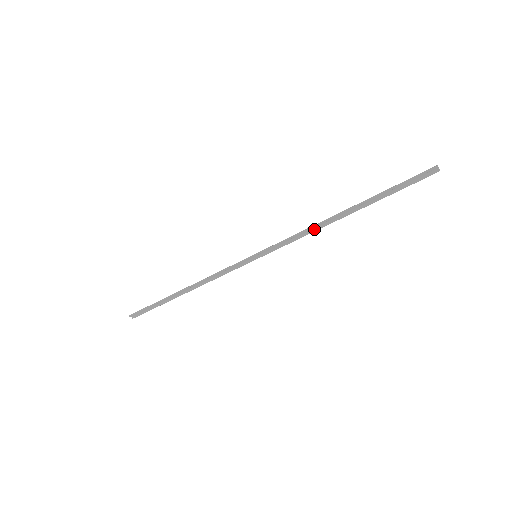
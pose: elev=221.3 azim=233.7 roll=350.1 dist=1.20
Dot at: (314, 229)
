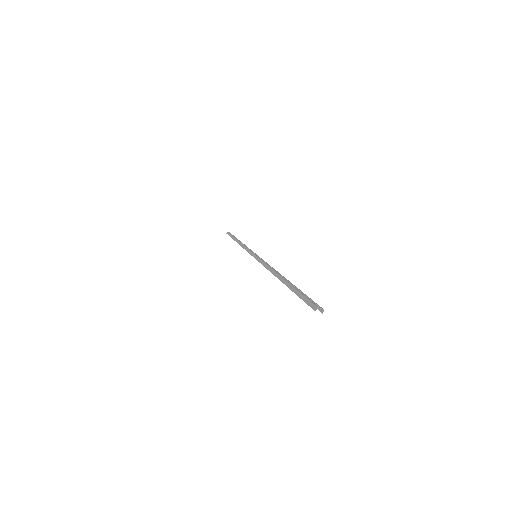
Dot at: occluded
